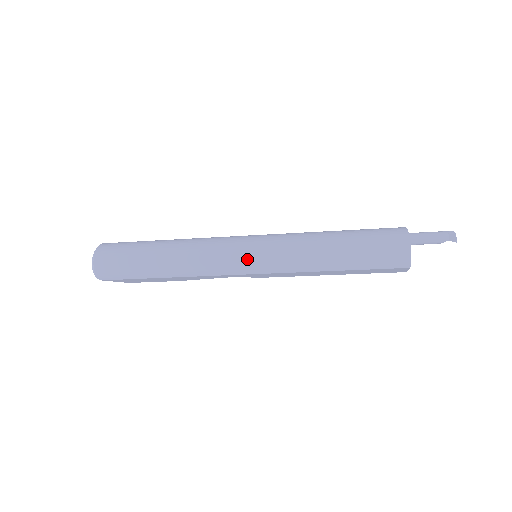
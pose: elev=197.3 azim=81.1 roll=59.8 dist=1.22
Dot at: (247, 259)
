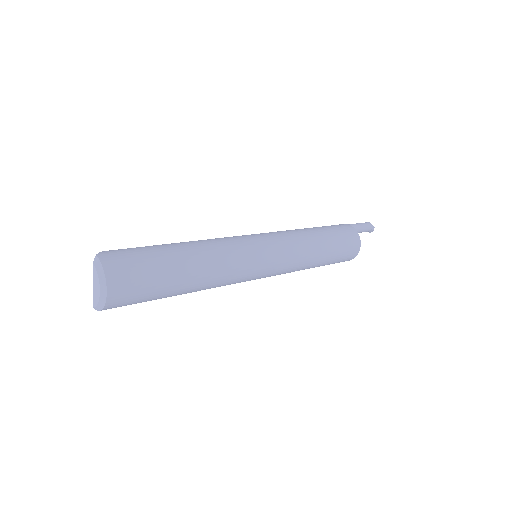
Dot at: occluded
